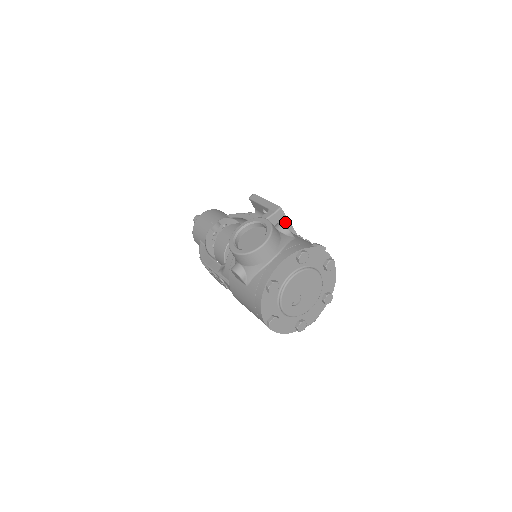
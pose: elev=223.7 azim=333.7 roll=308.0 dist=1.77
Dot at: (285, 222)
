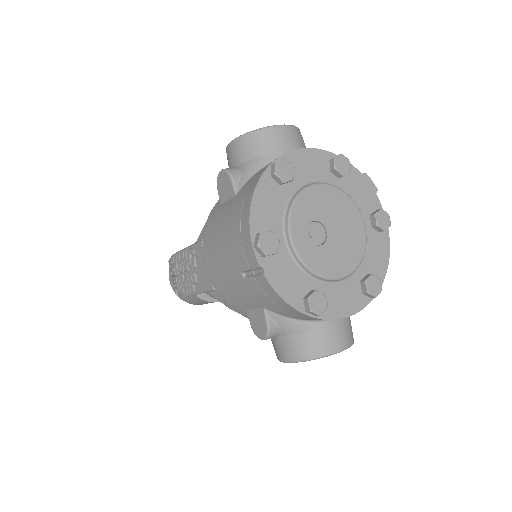
Dot at: occluded
